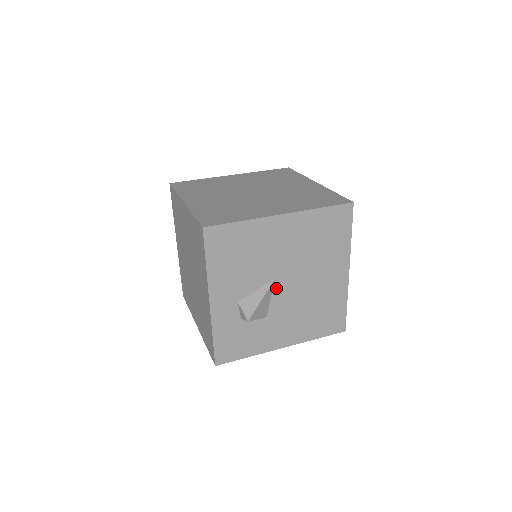
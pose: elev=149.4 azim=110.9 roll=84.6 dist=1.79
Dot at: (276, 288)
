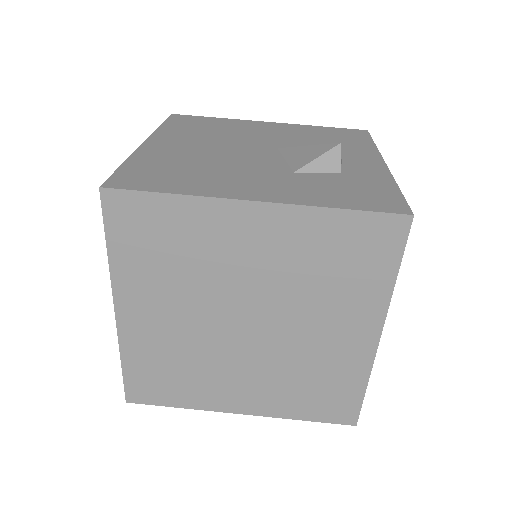
Dot at: occluded
